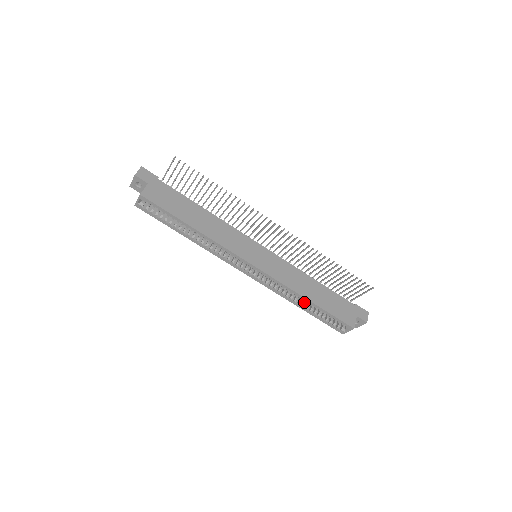
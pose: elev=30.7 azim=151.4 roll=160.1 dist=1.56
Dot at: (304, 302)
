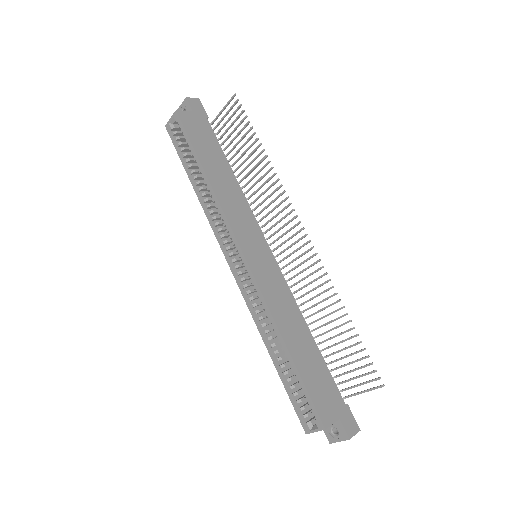
Dot at: (279, 349)
